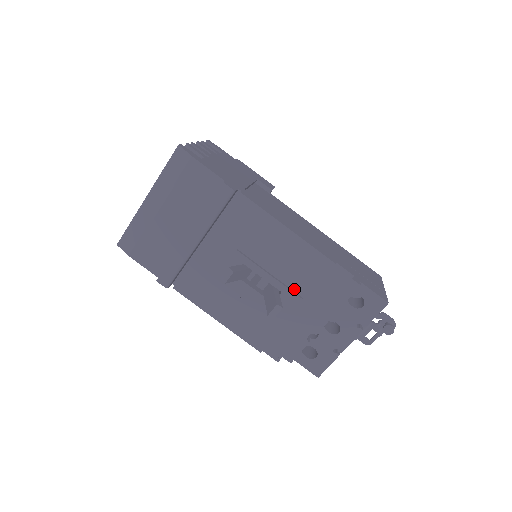
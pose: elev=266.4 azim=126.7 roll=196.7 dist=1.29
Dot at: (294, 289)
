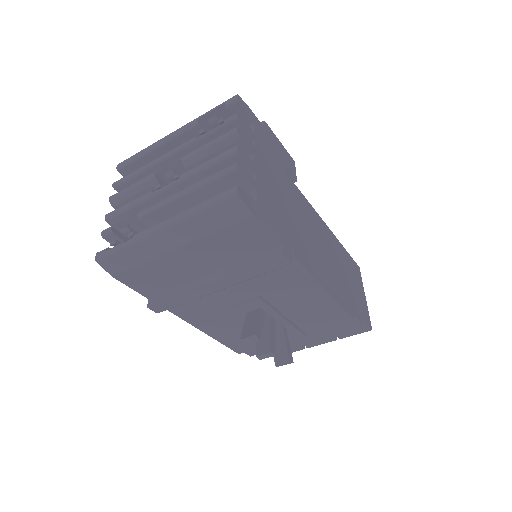
Dot at: (301, 327)
